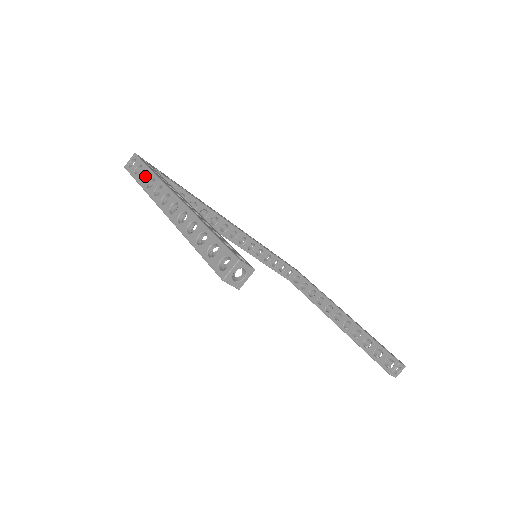
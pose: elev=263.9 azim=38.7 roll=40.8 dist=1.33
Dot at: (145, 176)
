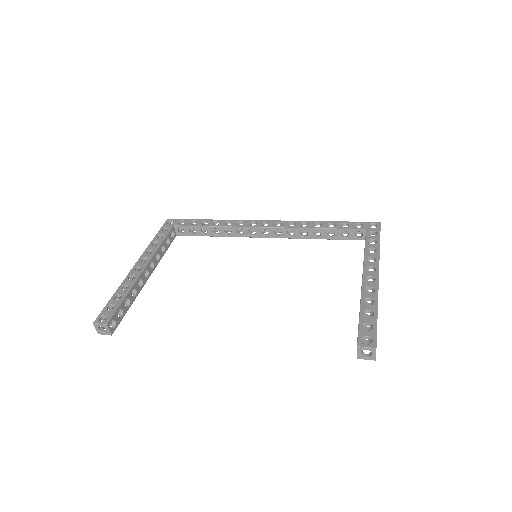
Dot at: (172, 233)
